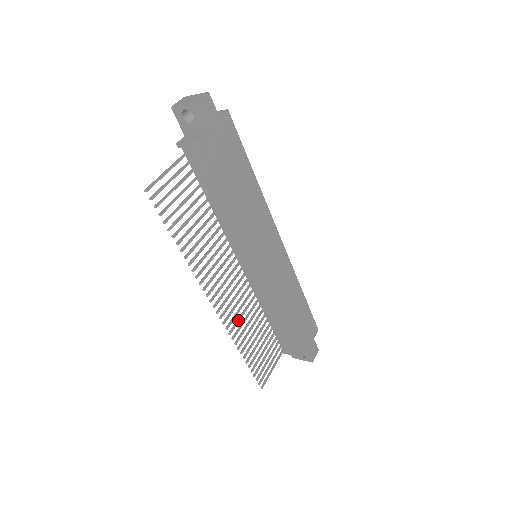
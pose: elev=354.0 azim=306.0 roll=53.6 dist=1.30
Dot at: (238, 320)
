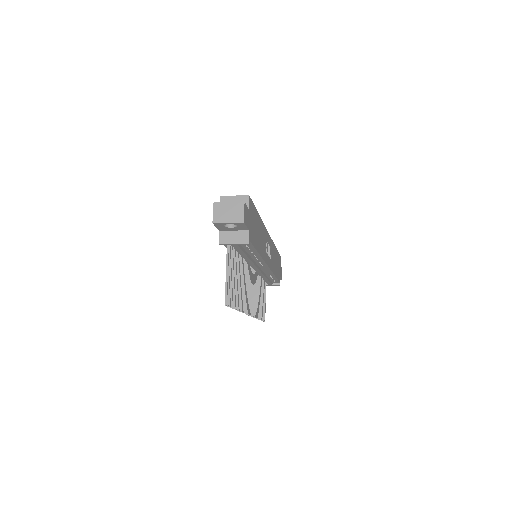
Dot at: (255, 304)
